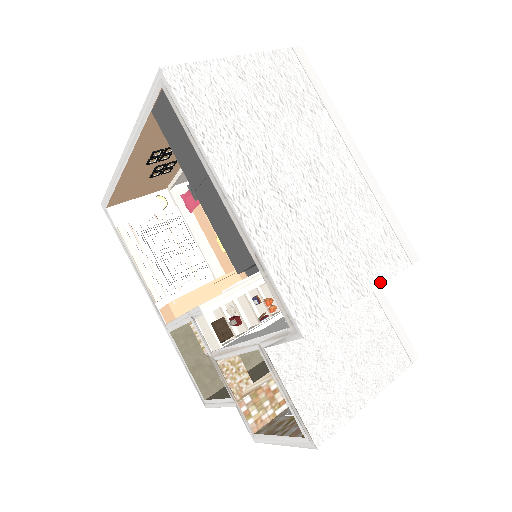
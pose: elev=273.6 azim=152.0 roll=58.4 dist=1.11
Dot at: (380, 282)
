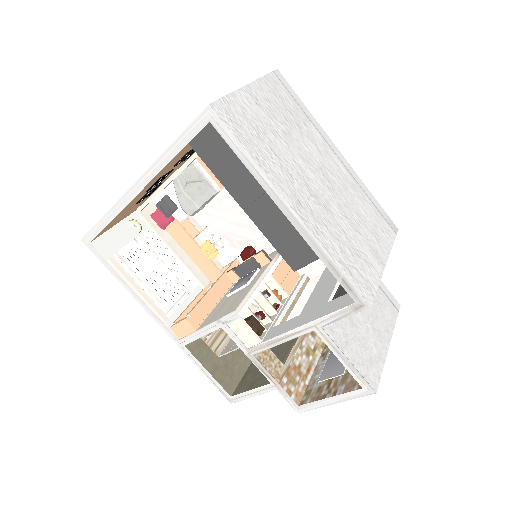
Dot at: (388, 253)
